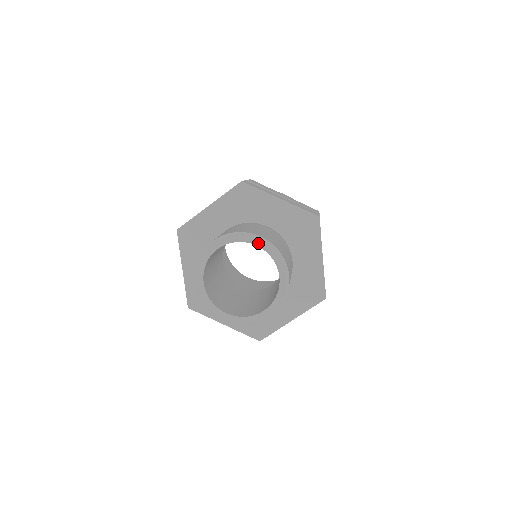
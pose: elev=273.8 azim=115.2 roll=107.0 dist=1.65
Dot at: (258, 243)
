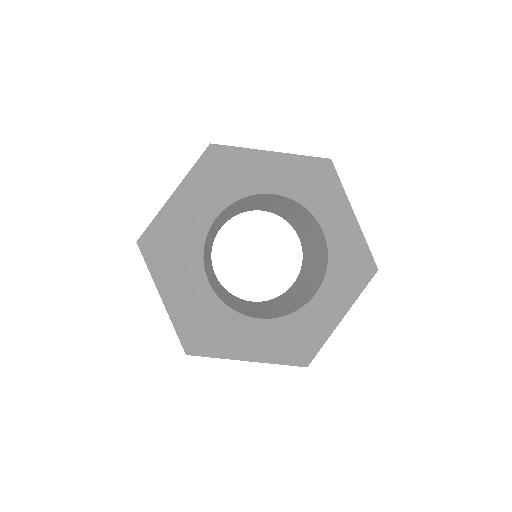
Dot at: (274, 189)
